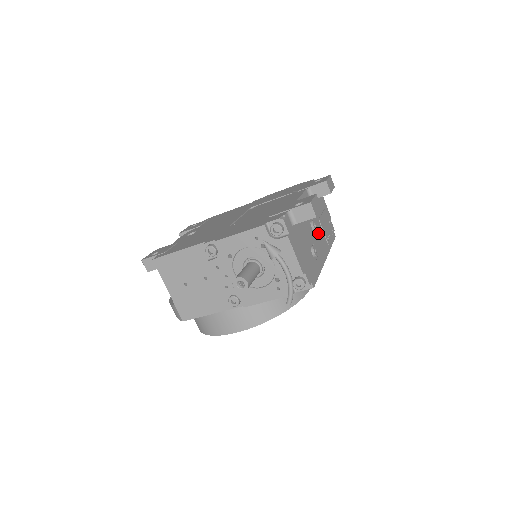
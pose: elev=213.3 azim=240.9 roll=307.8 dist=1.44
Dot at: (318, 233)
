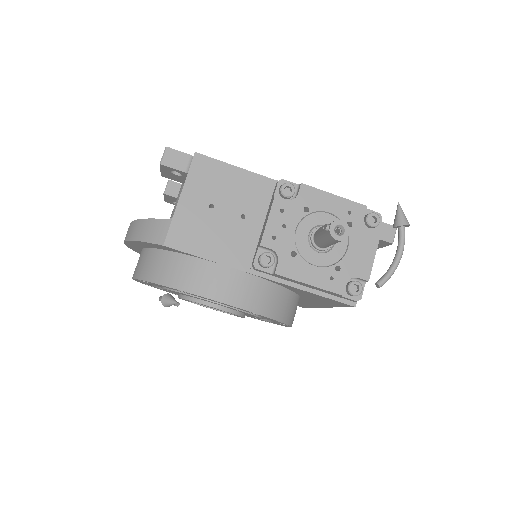
Dot at: occluded
